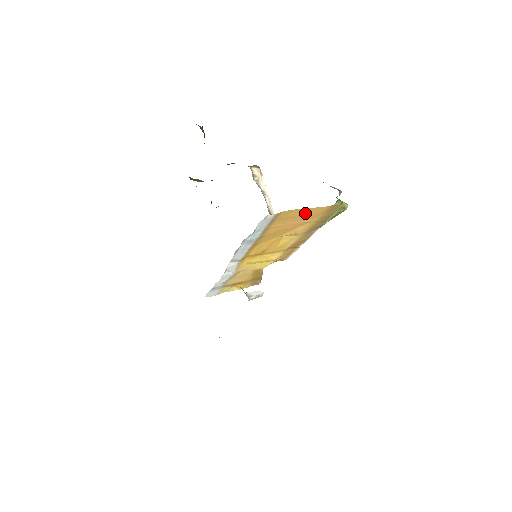
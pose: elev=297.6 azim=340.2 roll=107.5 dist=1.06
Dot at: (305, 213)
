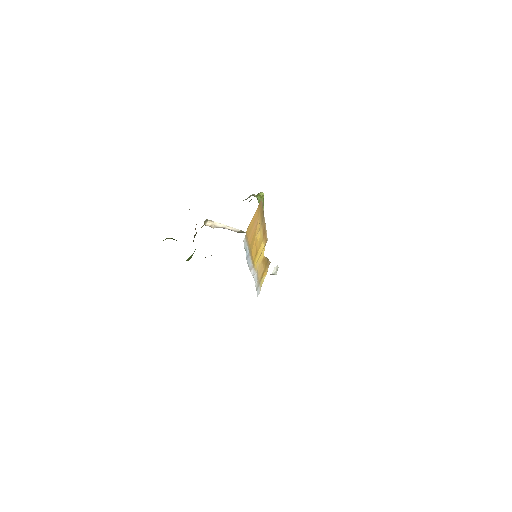
Dot at: (253, 220)
